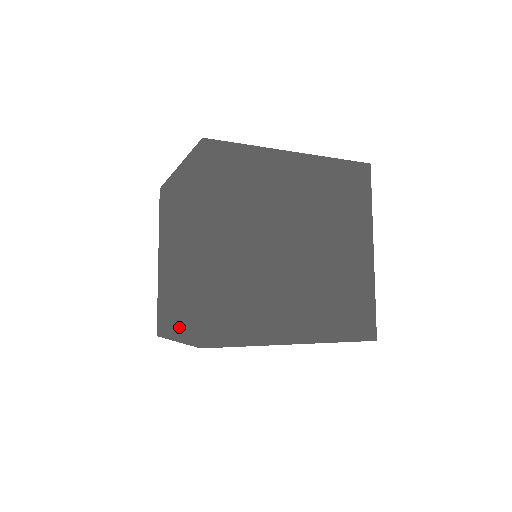
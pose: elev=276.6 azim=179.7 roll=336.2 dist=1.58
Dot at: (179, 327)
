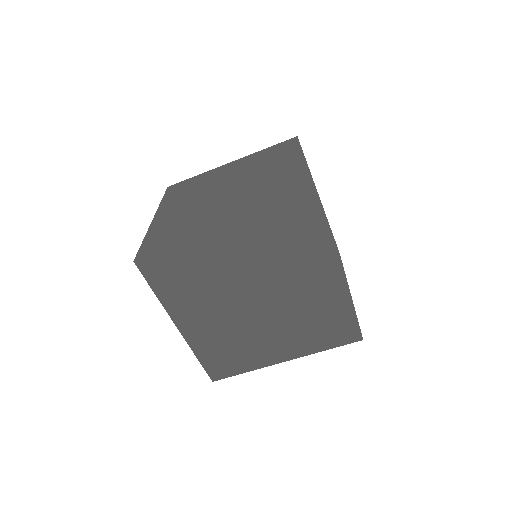
Dot at: (237, 217)
